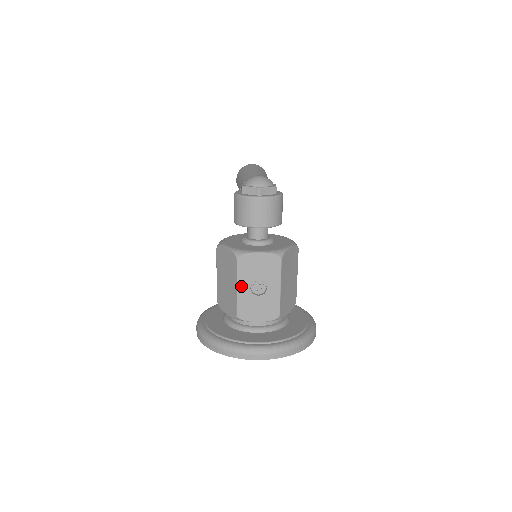
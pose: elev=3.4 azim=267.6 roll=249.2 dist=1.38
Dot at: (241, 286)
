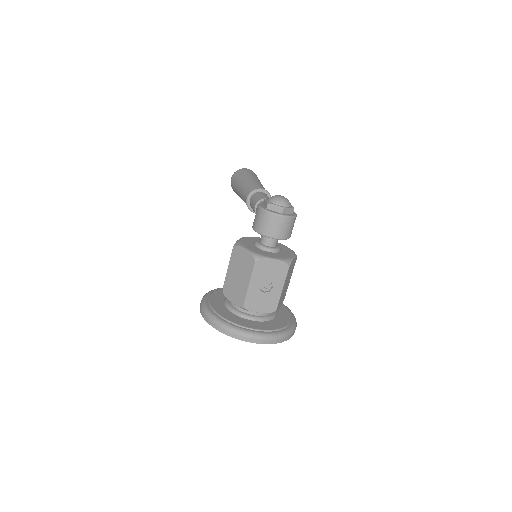
Dot at: (253, 283)
